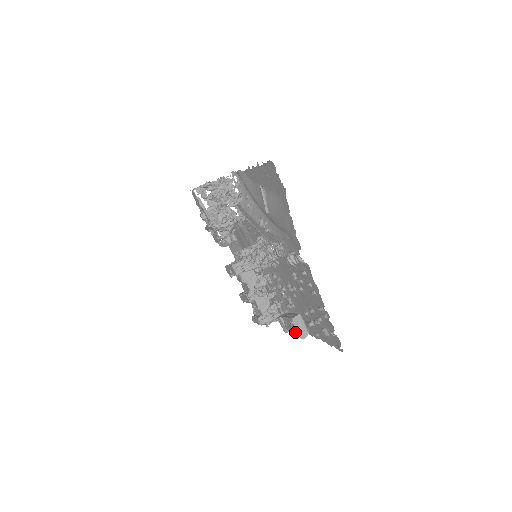
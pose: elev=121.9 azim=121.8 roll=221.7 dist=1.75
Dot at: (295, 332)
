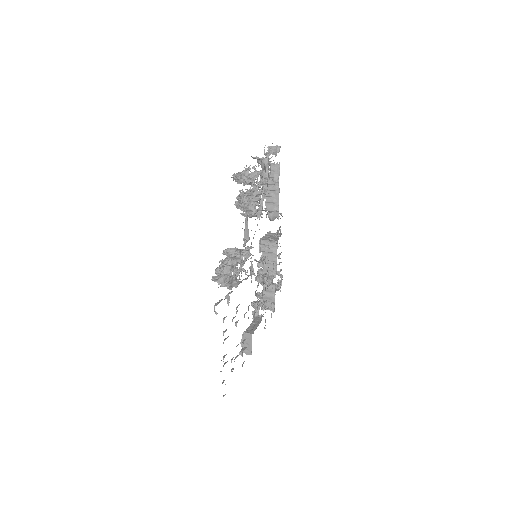
Dot at: occluded
